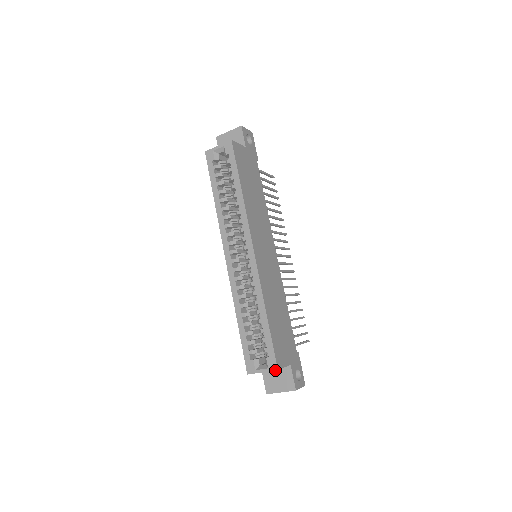
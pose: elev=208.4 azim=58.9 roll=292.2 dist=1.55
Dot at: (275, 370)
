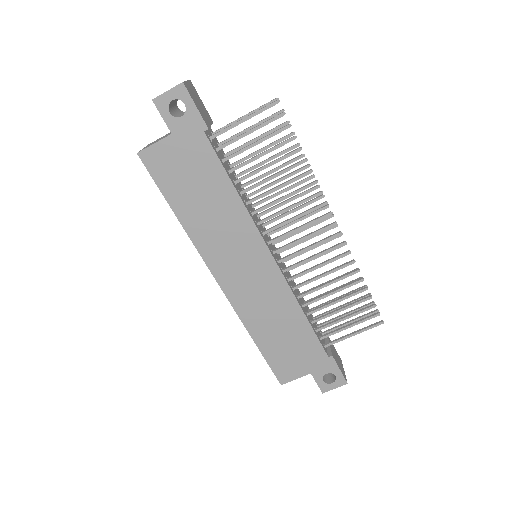
Dot at: (280, 383)
